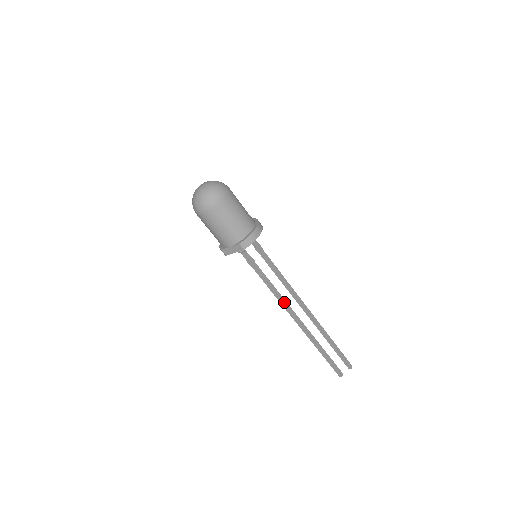
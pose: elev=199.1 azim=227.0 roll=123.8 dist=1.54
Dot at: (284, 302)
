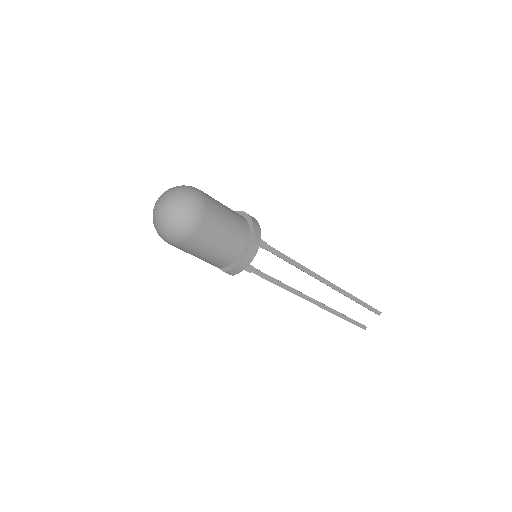
Dot at: (295, 293)
